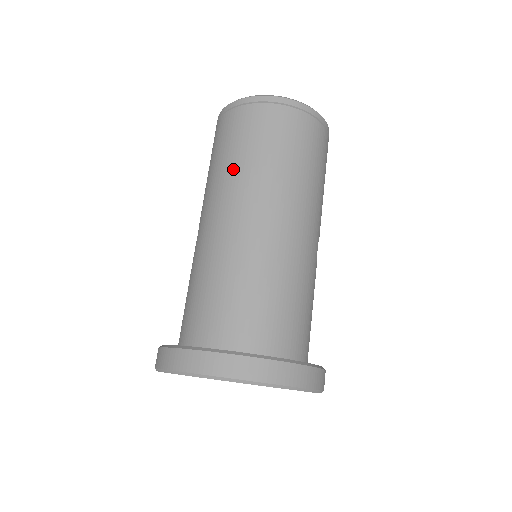
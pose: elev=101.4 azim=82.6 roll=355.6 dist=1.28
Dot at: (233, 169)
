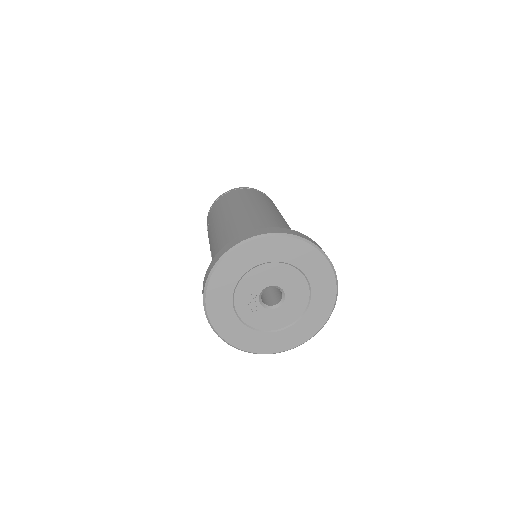
Dot at: (223, 211)
